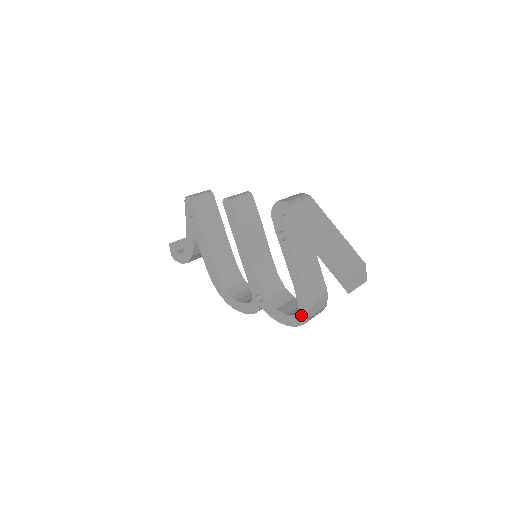
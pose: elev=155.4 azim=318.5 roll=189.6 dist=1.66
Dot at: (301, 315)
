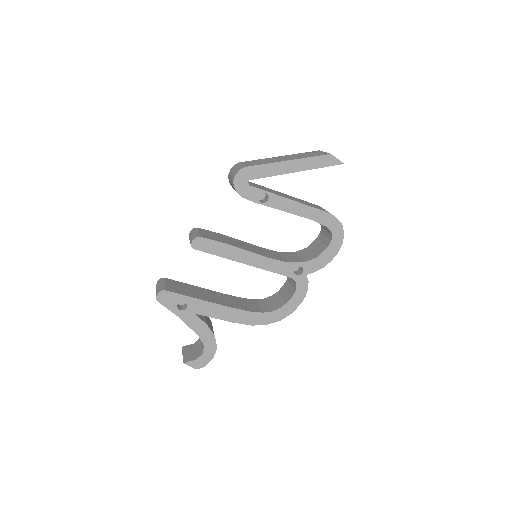
Dot at: (336, 230)
